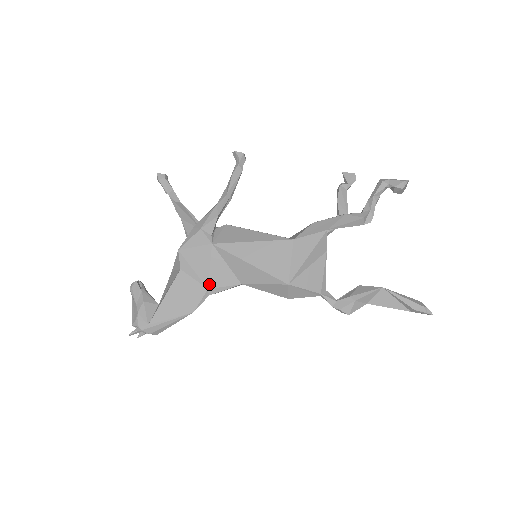
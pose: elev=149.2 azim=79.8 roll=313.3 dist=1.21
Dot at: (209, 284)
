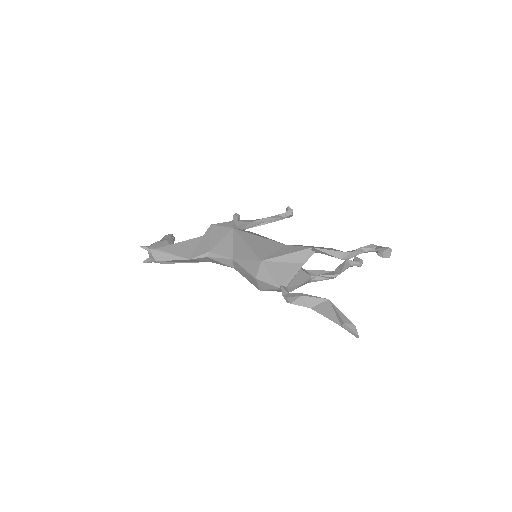
Dot at: (213, 249)
